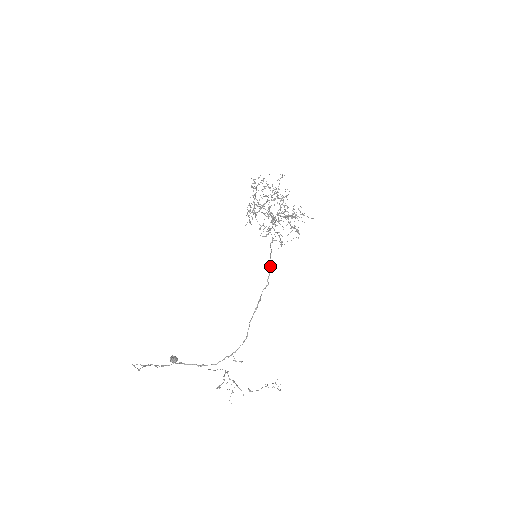
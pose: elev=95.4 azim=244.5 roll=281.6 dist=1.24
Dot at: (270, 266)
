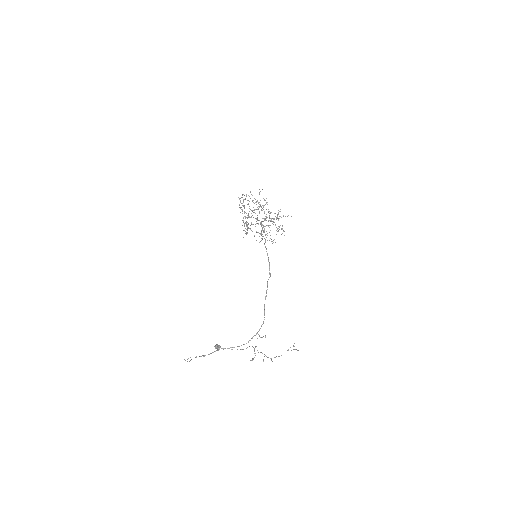
Dot at: occluded
